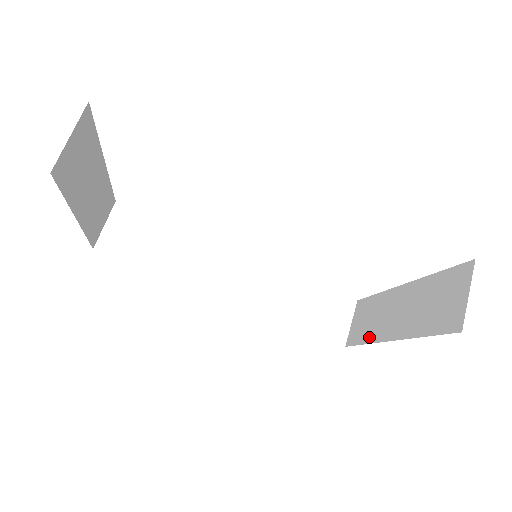
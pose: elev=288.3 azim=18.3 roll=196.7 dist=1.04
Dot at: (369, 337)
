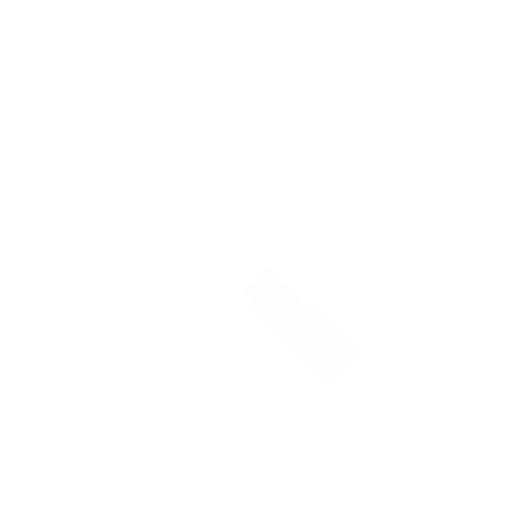
Dot at: (264, 309)
